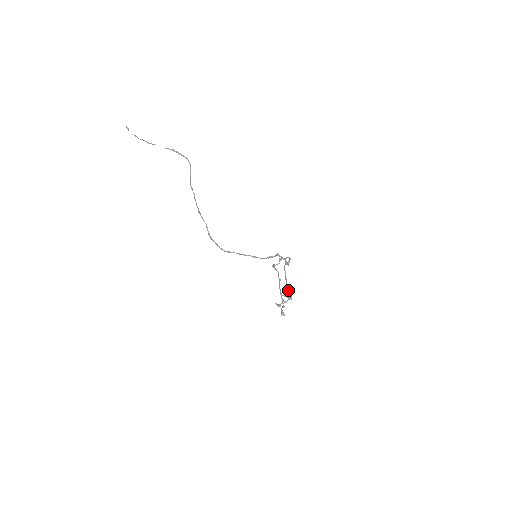
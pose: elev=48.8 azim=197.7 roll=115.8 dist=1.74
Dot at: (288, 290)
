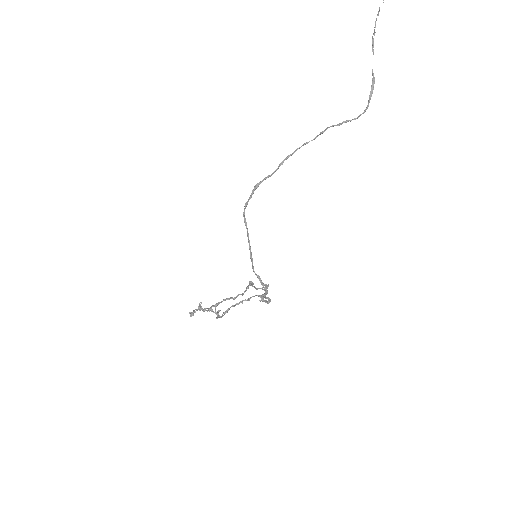
Dot at: (227, 310)
